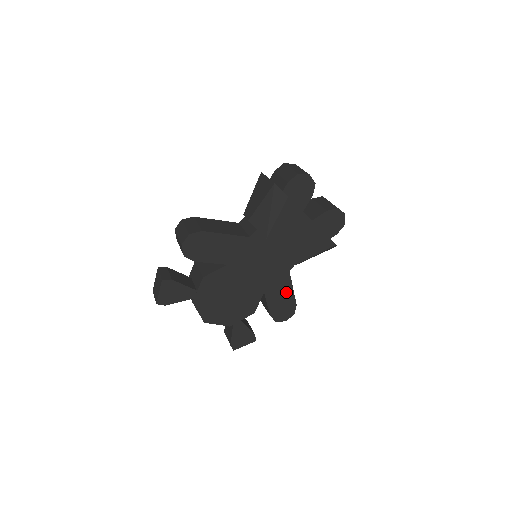
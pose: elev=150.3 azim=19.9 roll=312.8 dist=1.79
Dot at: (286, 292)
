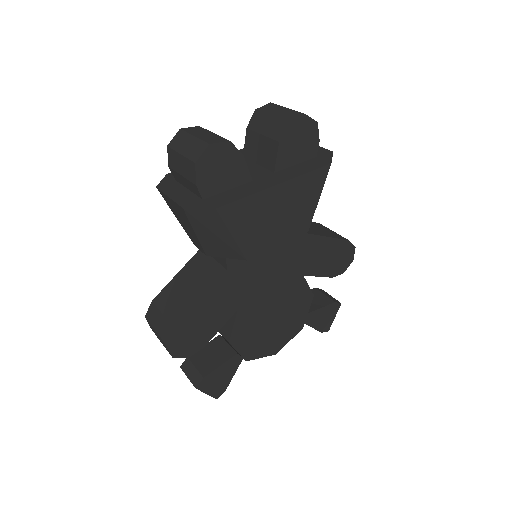
Dot at: (325, 248)
